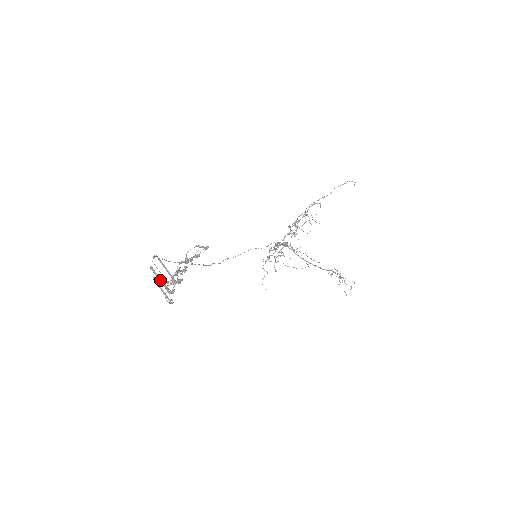
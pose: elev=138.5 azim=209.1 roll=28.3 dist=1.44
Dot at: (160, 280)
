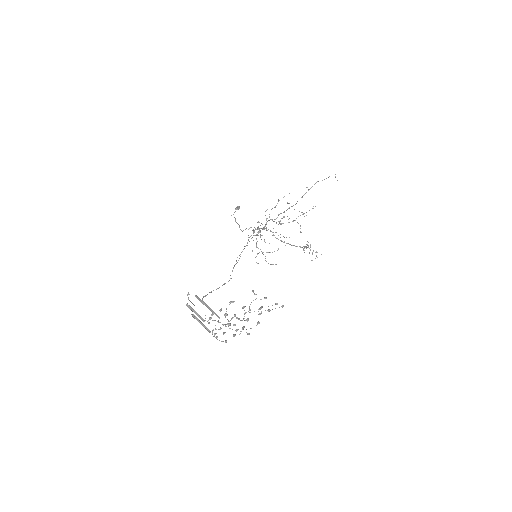
Dot at: (197, 314)
